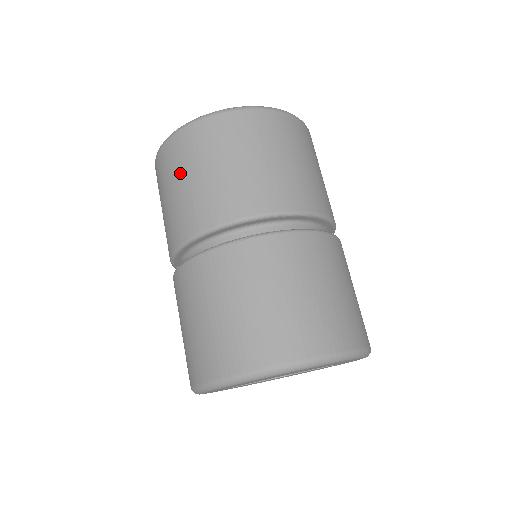
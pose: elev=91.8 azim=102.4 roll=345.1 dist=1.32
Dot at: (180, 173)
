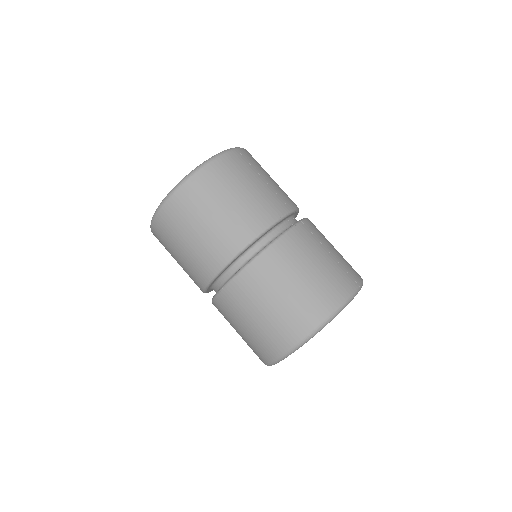
Dot at: (171, 254)
